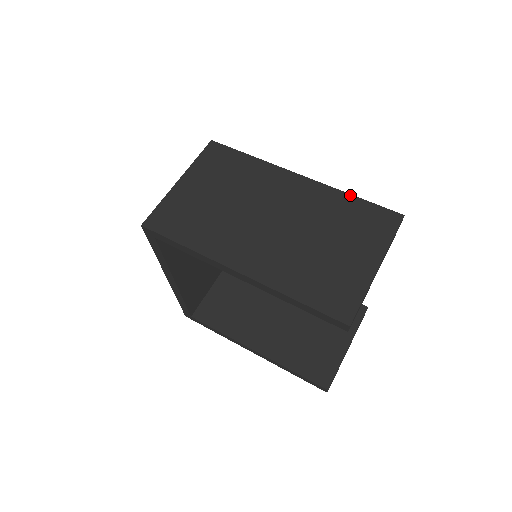
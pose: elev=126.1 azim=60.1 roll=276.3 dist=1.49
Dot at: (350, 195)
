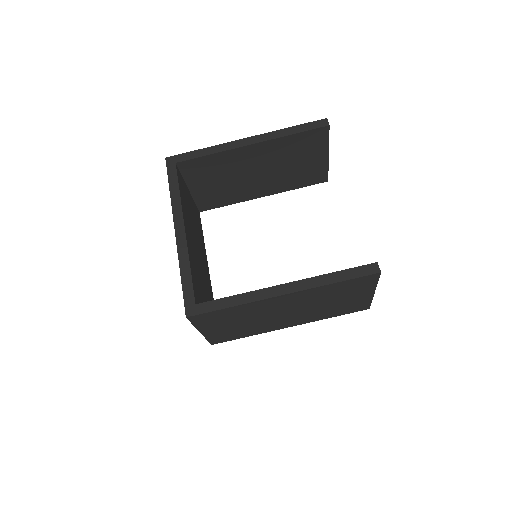
Dot at: (331, 285)
